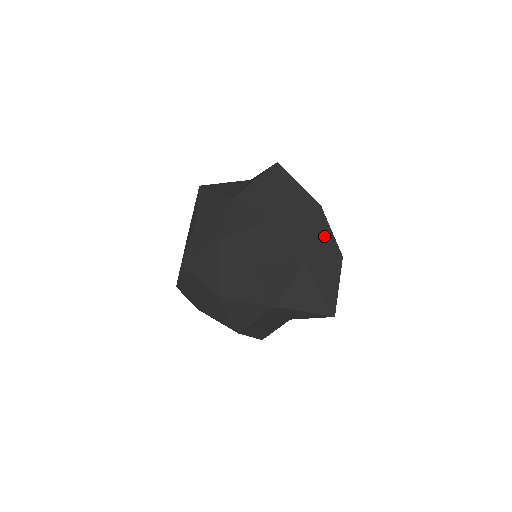
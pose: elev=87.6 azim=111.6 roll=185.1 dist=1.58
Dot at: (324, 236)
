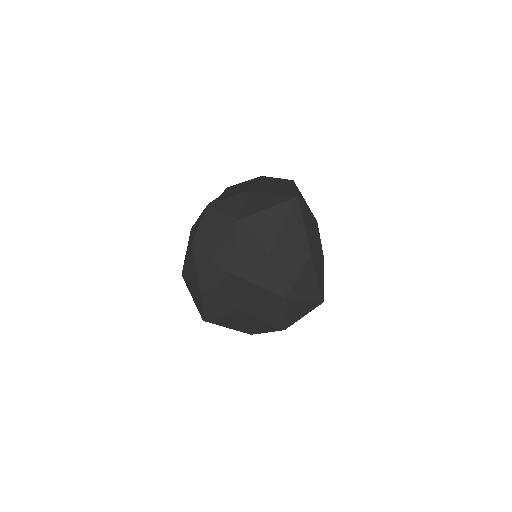
Dot at: (269, 181)
